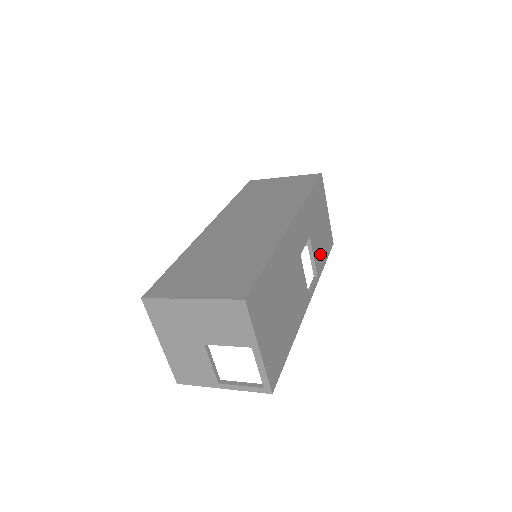
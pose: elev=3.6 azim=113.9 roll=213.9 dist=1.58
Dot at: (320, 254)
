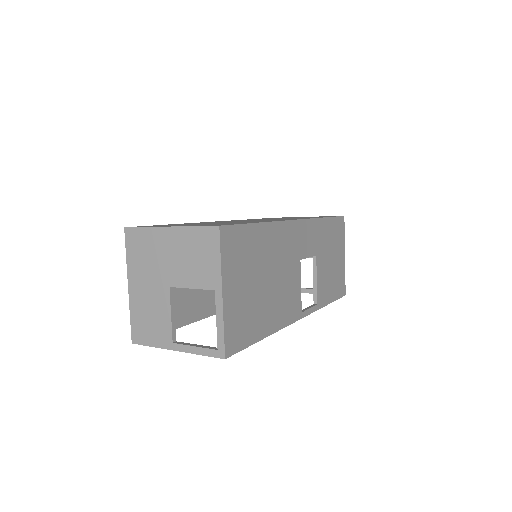
Dot at: (326, 287)
